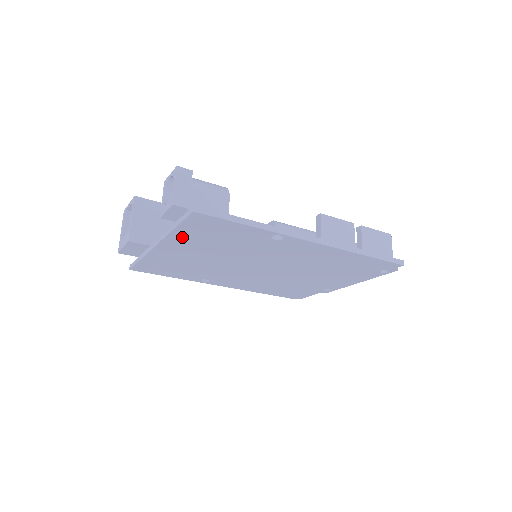
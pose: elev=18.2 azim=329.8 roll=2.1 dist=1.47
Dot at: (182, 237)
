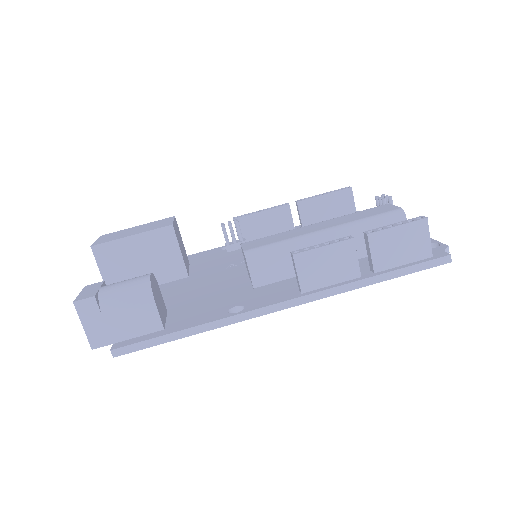
Dot at: occluded
